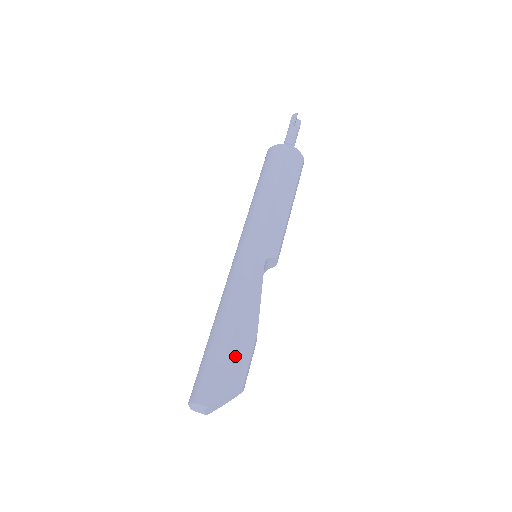
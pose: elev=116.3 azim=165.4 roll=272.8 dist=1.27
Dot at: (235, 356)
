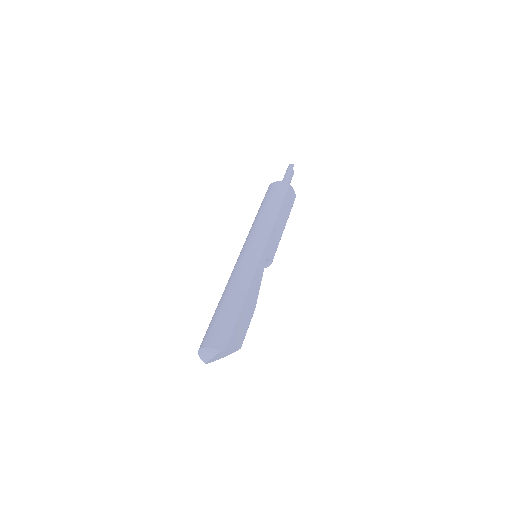
Dot at: (241, 321)
